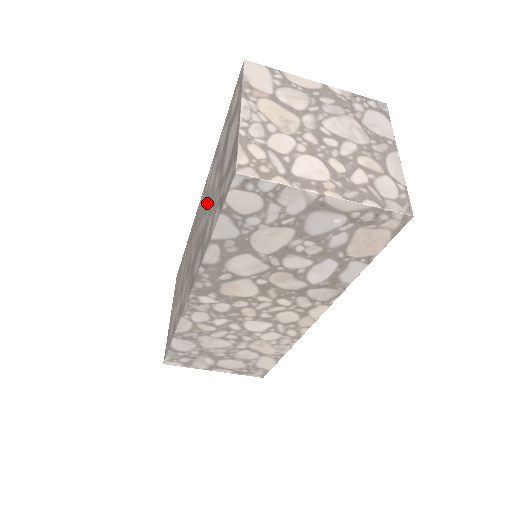
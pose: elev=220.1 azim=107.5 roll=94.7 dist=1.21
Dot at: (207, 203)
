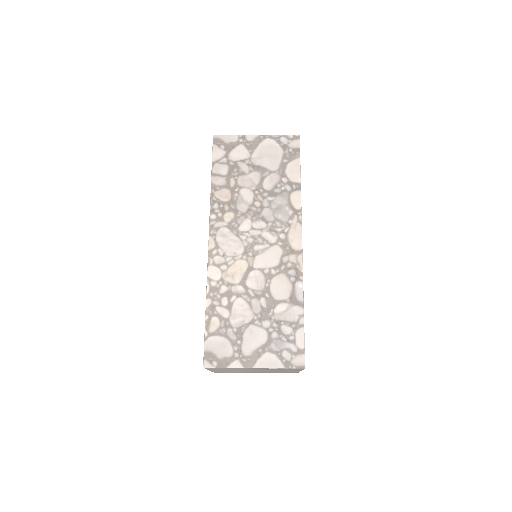
Dot at: occluded
